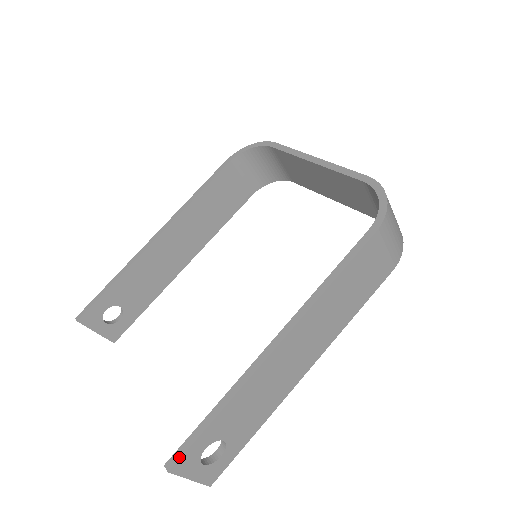
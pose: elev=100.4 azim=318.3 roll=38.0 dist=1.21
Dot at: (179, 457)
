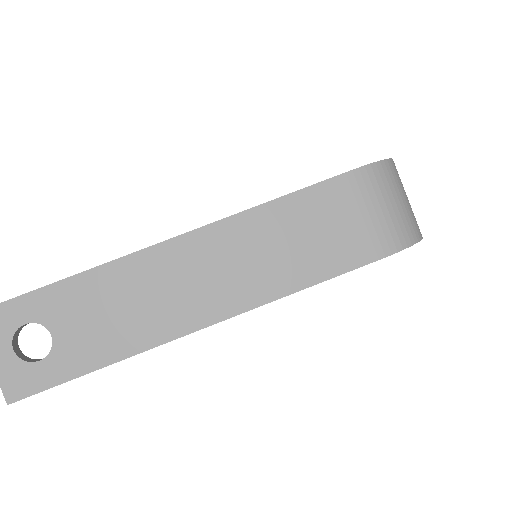
Dot at: out of frame
